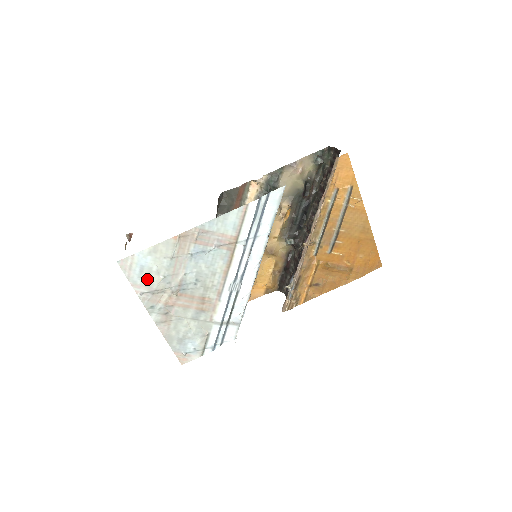
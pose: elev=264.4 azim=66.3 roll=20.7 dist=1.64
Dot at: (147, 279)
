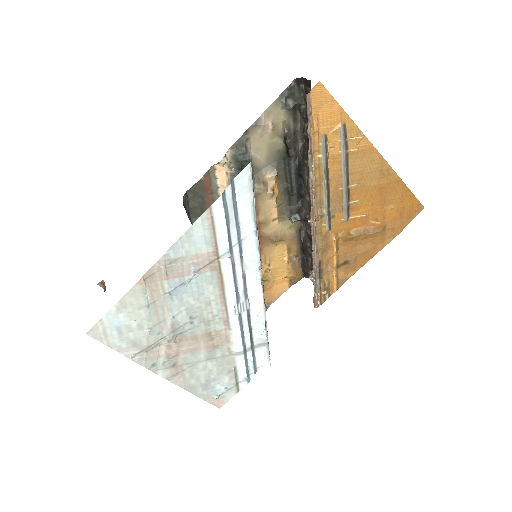
Dot at: (131, 339)
